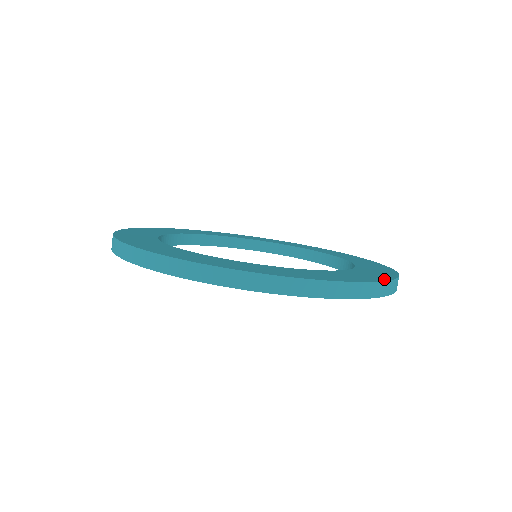
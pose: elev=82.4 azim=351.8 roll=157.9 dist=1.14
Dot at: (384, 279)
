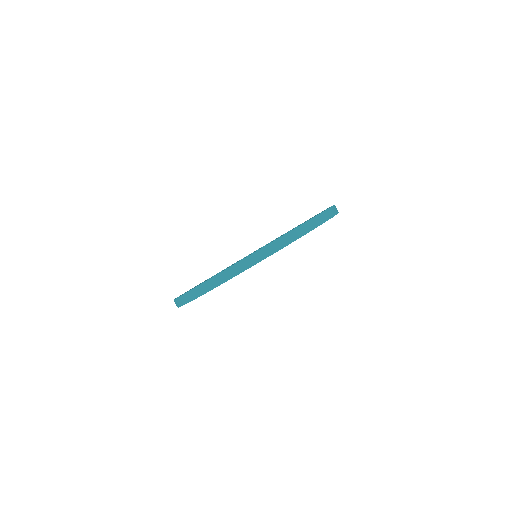
Dot at: occluded
